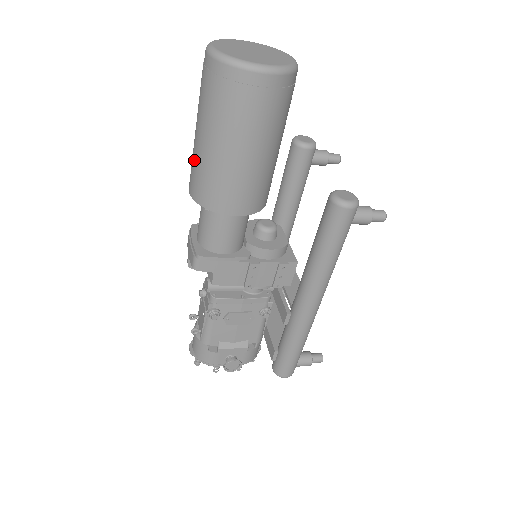
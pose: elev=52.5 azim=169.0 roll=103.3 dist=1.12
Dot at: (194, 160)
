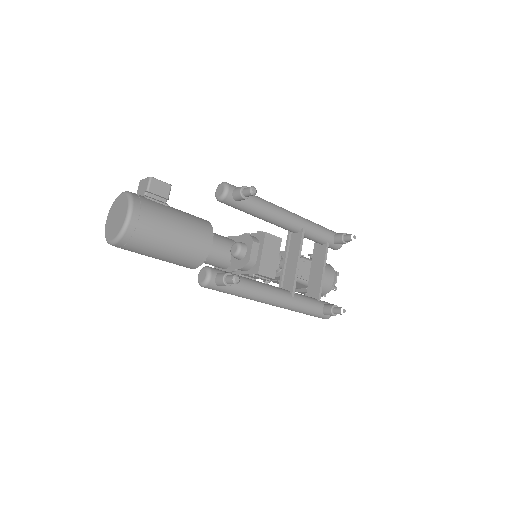
Dot at: occluded
